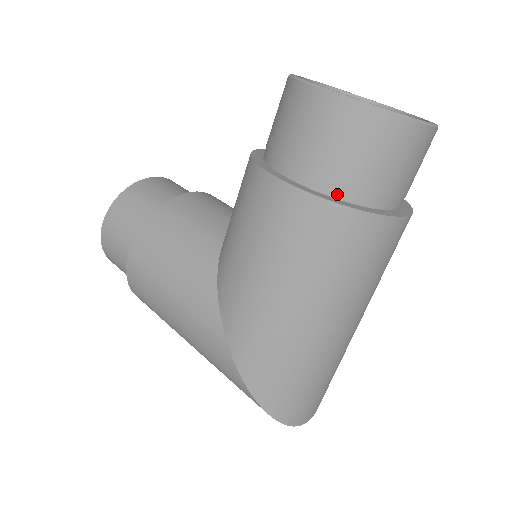
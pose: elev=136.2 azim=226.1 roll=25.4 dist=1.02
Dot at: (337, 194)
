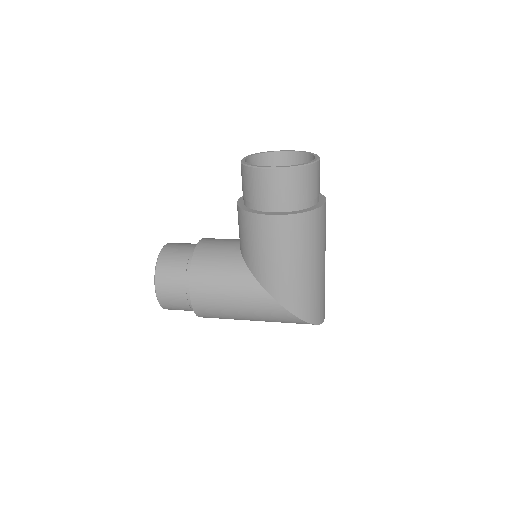
Dot at: (299, 208)
